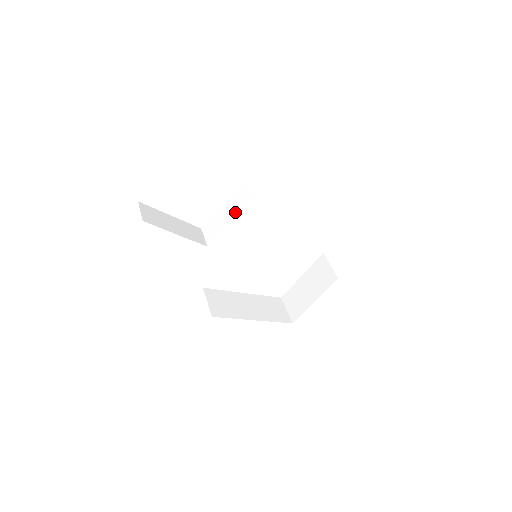
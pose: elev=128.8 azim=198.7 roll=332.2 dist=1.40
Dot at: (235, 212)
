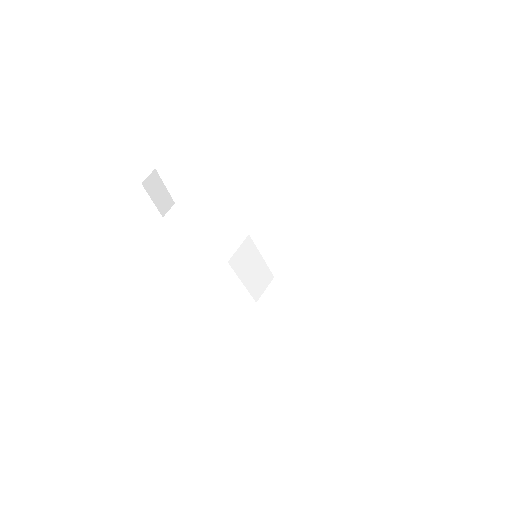
Dot at: occluded
